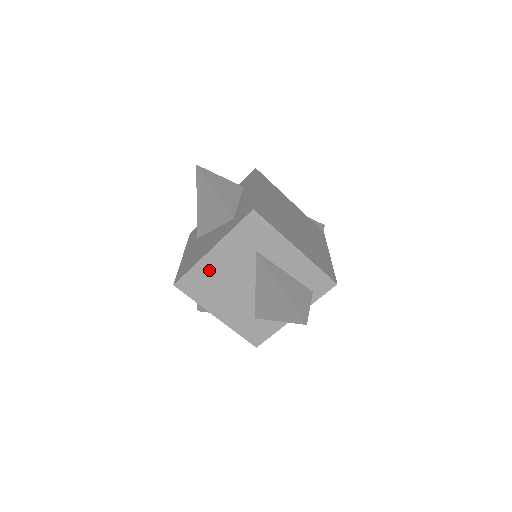
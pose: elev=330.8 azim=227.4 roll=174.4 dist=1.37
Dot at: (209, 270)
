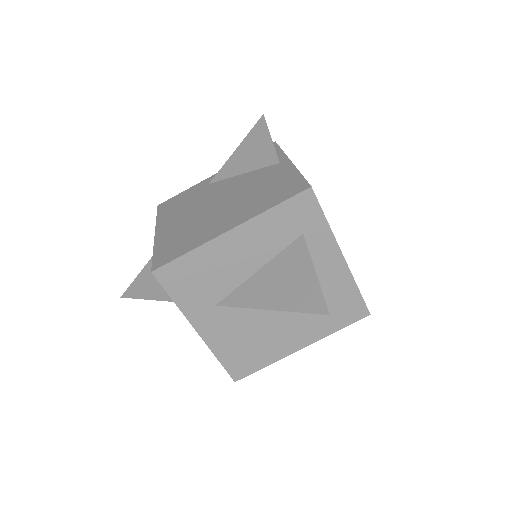
Dot at: occluded
